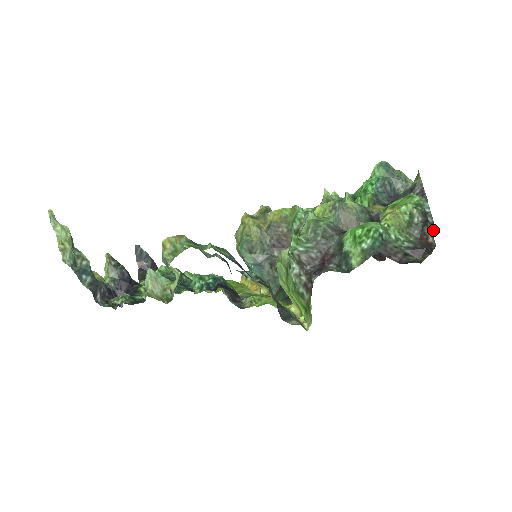
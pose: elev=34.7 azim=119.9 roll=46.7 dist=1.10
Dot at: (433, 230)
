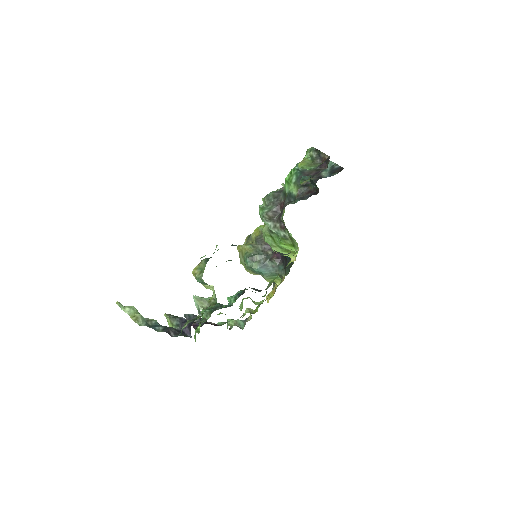
Dot at: (342, 169)
